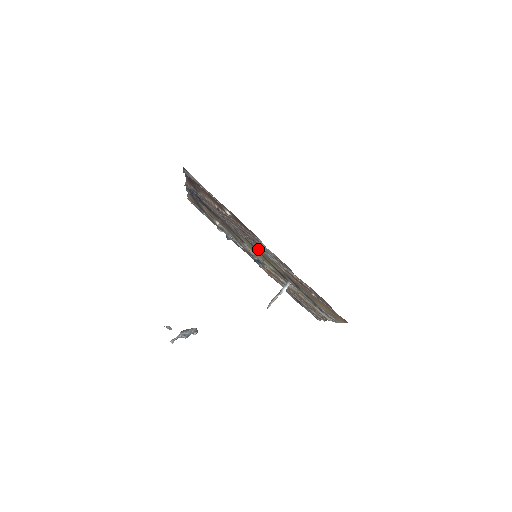
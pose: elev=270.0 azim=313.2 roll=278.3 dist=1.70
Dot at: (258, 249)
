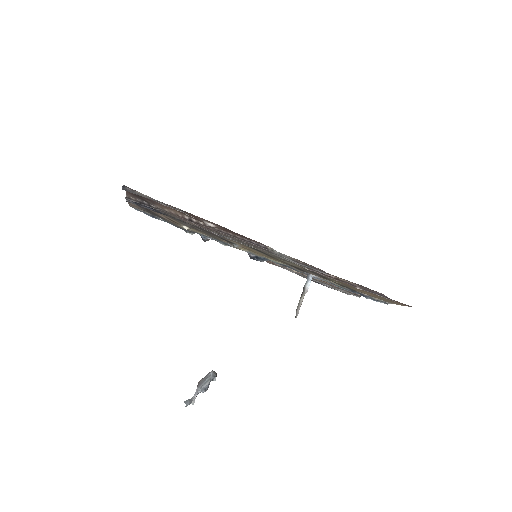
Dot at: (259, 250)
